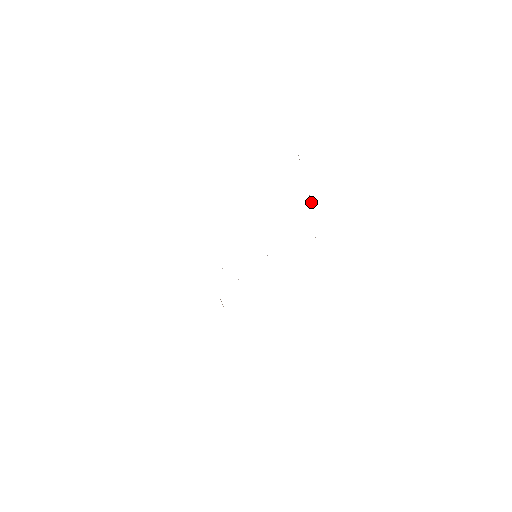
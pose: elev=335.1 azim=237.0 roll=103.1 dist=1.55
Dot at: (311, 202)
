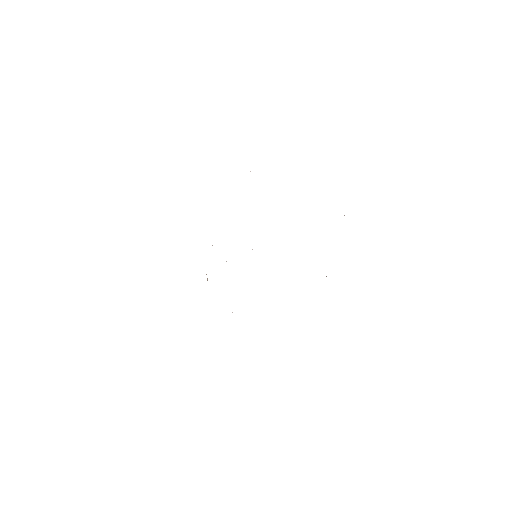
Dot at: occluded
